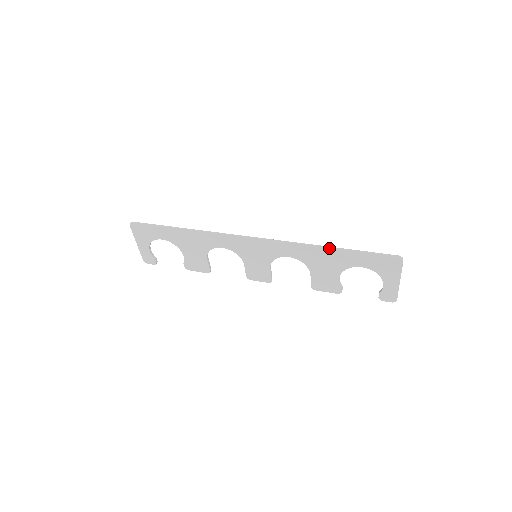
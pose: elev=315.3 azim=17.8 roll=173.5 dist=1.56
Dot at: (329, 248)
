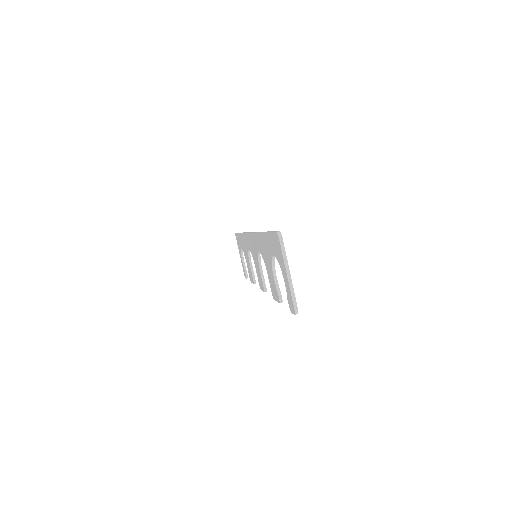
Dot at: (262, 232)
